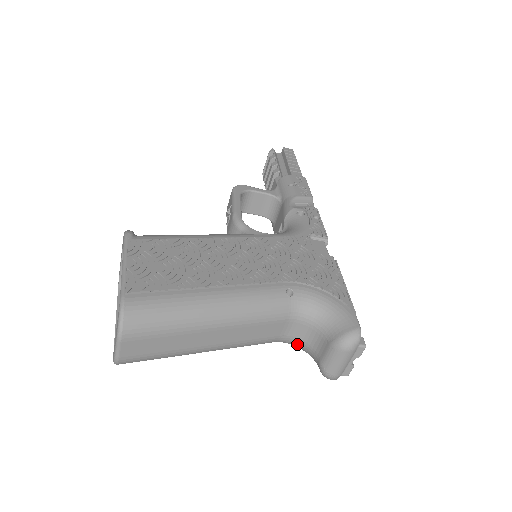
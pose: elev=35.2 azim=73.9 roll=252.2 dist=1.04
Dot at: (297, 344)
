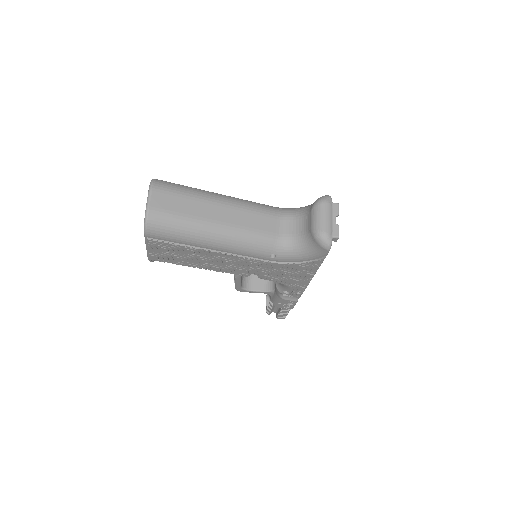
Dot at: (293, 242)
